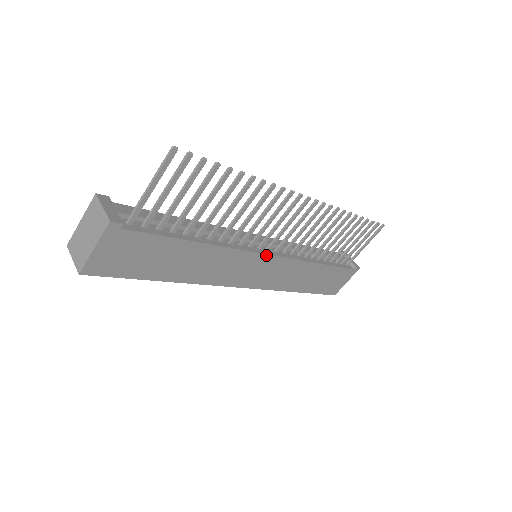
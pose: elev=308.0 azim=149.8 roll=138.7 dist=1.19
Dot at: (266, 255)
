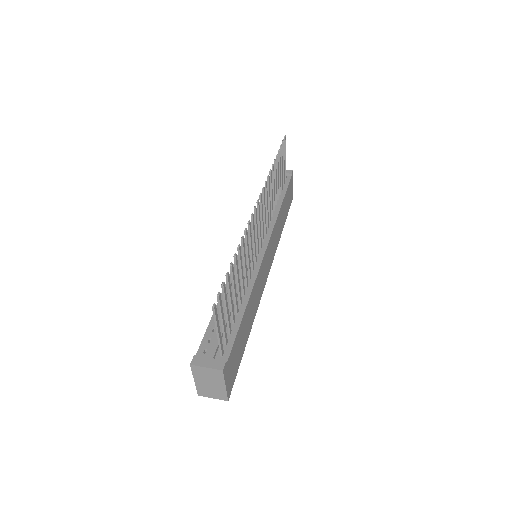
Dot at: (265, 253)
